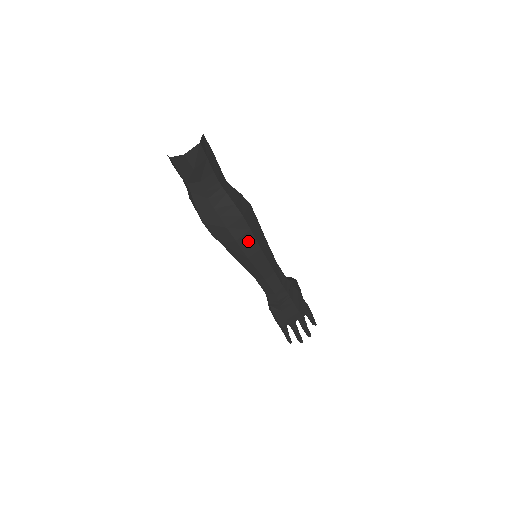
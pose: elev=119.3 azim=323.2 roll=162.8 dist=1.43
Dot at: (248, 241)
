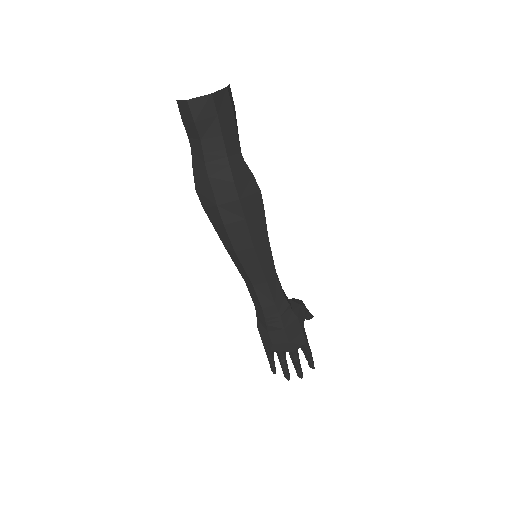
Dot at: (239, 232)
